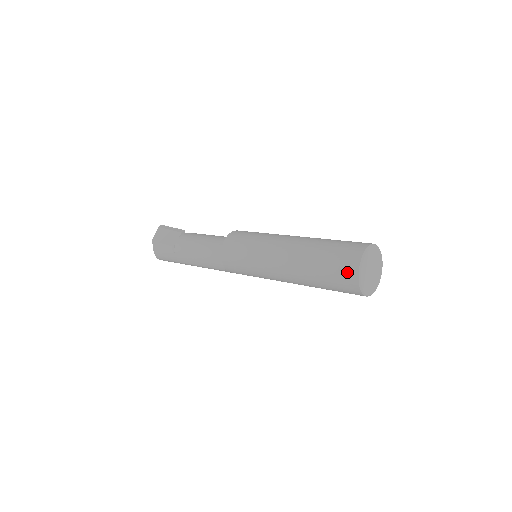
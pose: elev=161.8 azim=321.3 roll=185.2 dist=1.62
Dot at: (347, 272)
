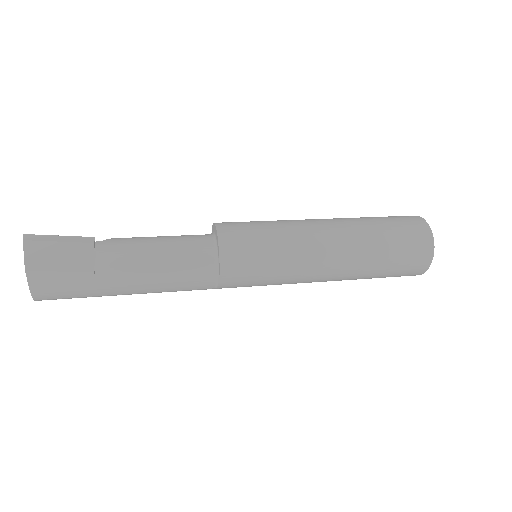
Dot at: (421, 255)
